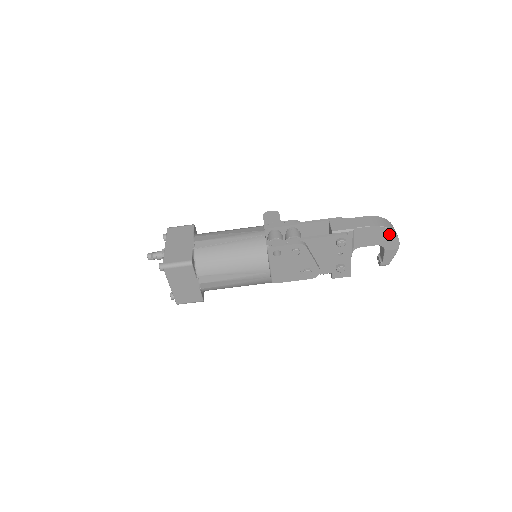
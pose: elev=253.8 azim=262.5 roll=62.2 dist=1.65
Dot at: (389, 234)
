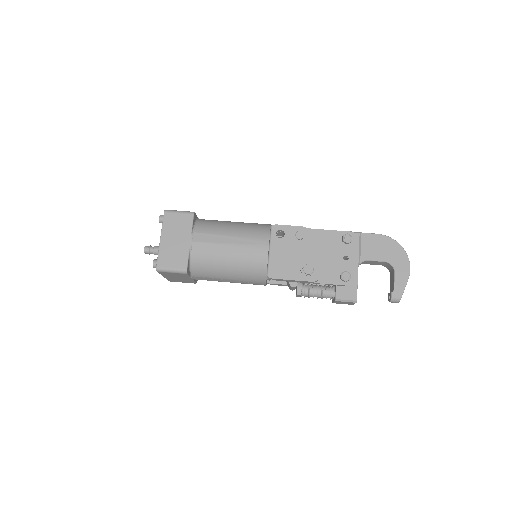
Dot at: (398, 249)
